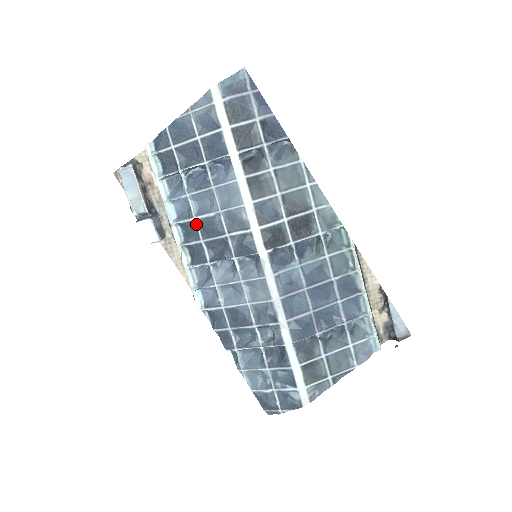
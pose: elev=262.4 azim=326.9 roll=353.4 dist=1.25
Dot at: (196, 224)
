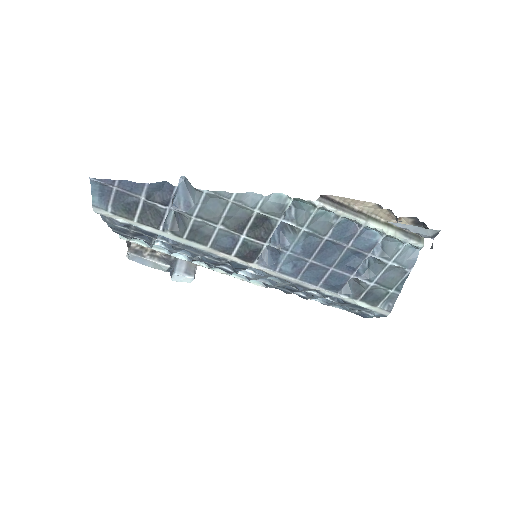
Dot at: (200, 261)
